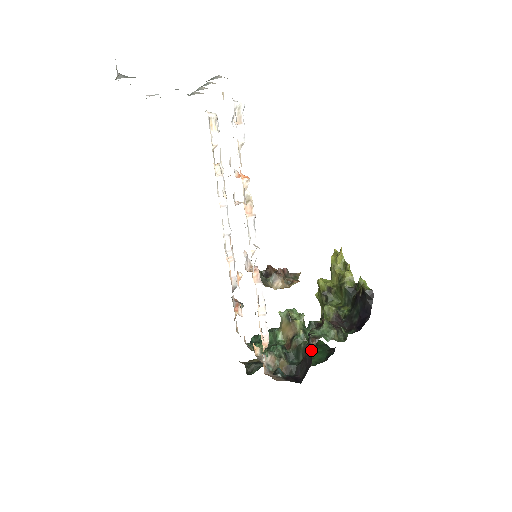
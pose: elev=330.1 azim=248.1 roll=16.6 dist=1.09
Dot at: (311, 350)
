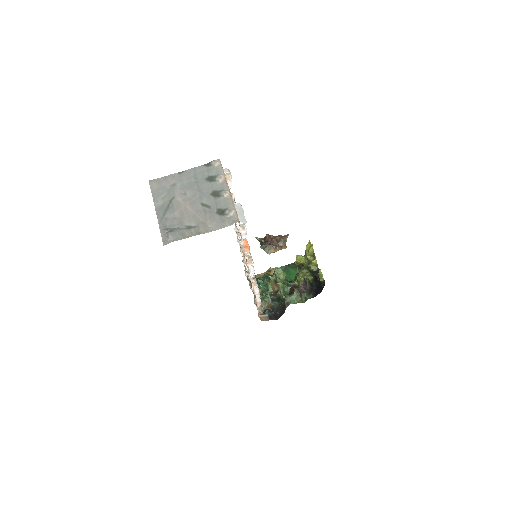
Dot at: (285, 307)
